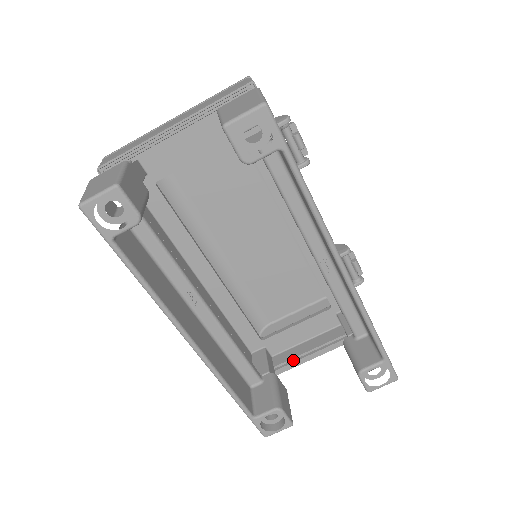
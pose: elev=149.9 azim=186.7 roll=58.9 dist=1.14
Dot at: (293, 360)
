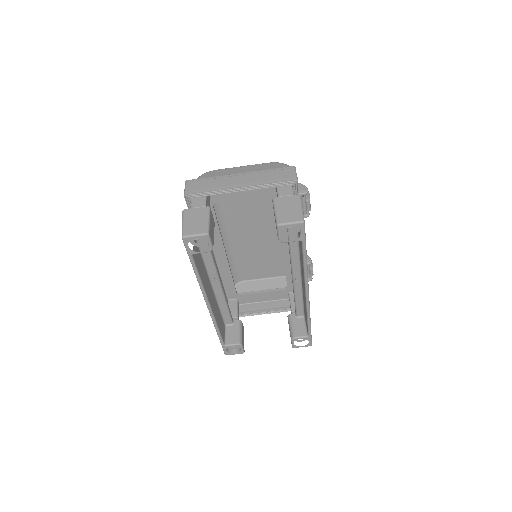
Dot at: (253, 312)
